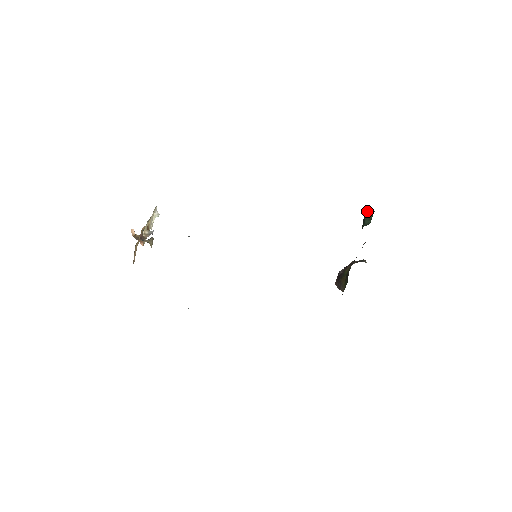
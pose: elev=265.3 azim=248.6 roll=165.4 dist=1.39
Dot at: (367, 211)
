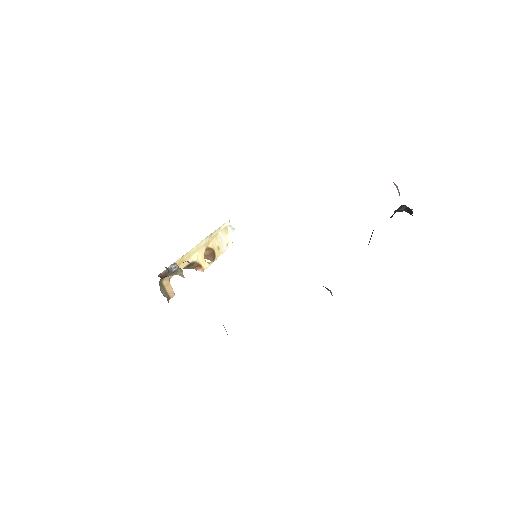
Dot at: occluded
